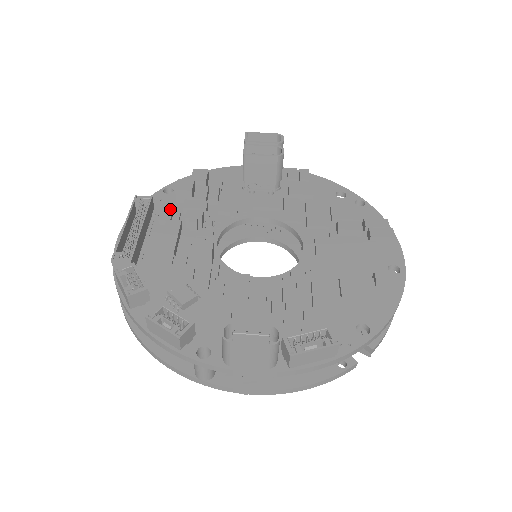
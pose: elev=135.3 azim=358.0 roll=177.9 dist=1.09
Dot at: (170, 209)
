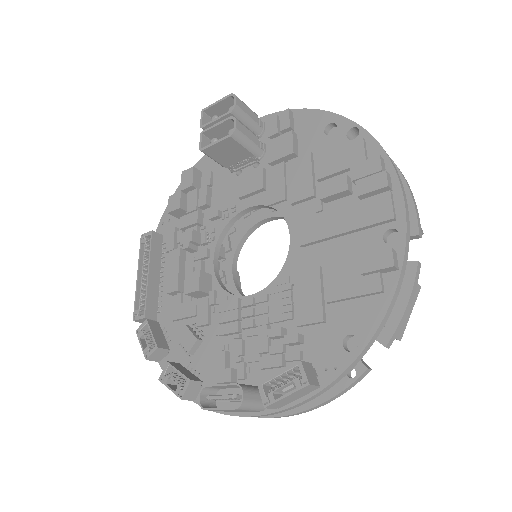
Dot at: (172, 234)
